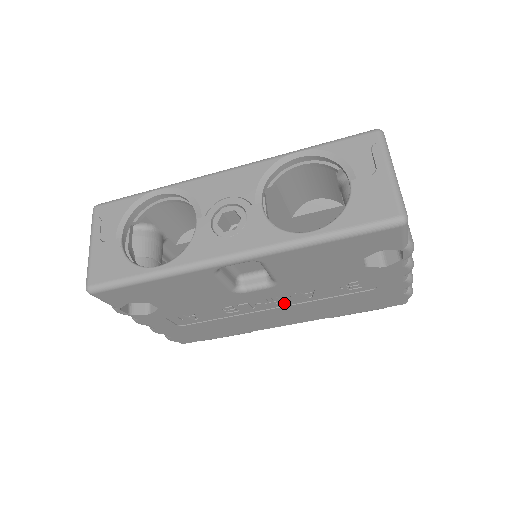
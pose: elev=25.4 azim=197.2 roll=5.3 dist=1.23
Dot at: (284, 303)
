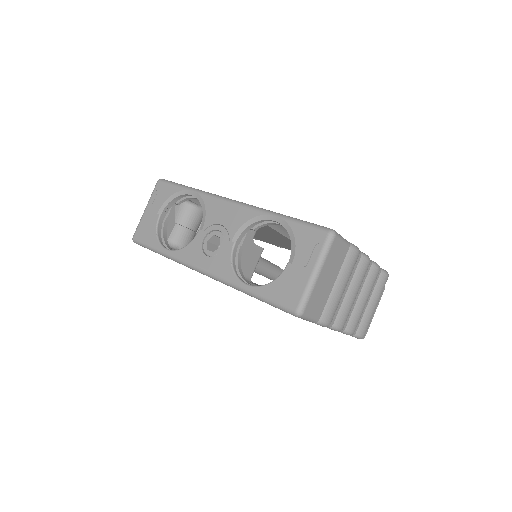
Dot at: occluded
